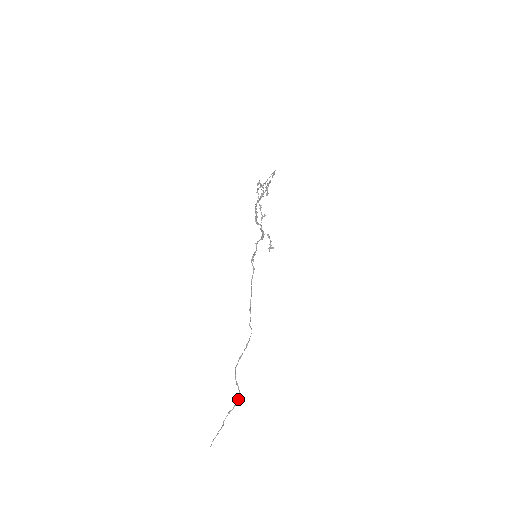
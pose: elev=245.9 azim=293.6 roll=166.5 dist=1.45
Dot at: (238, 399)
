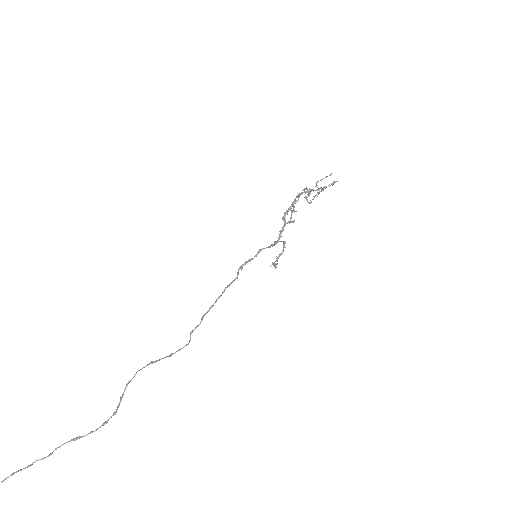
Dot at: (105, 423)
